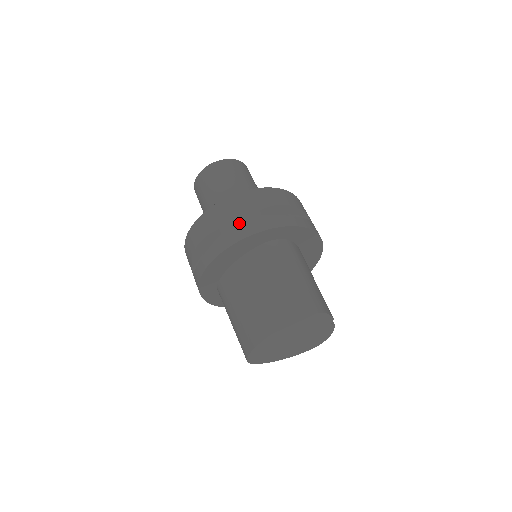
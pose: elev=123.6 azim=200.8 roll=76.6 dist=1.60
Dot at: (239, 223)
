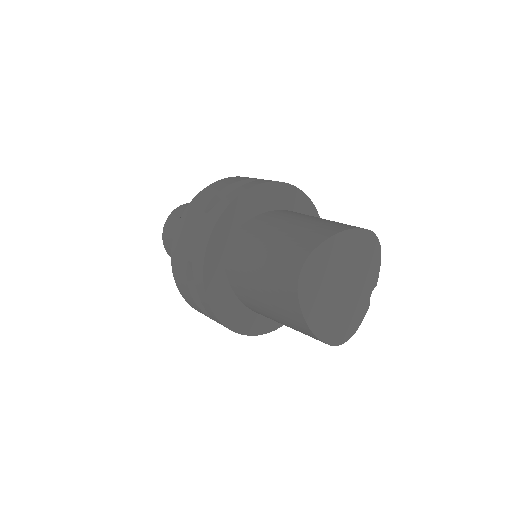
Dot at: occluded
